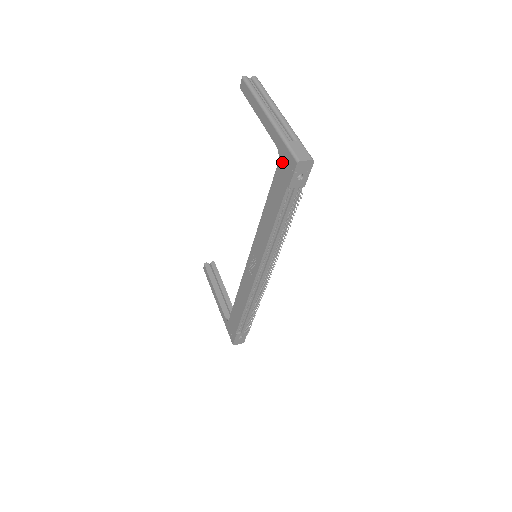
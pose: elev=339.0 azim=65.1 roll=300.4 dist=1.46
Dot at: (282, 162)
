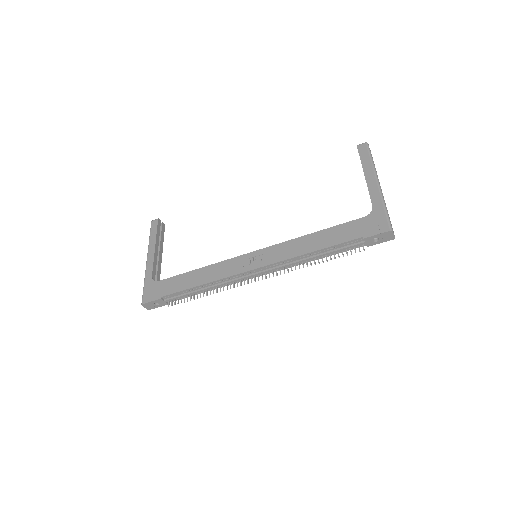
Dot at: (371, 219)
